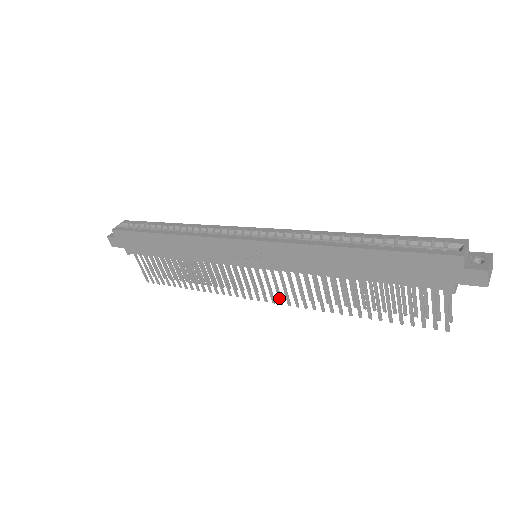
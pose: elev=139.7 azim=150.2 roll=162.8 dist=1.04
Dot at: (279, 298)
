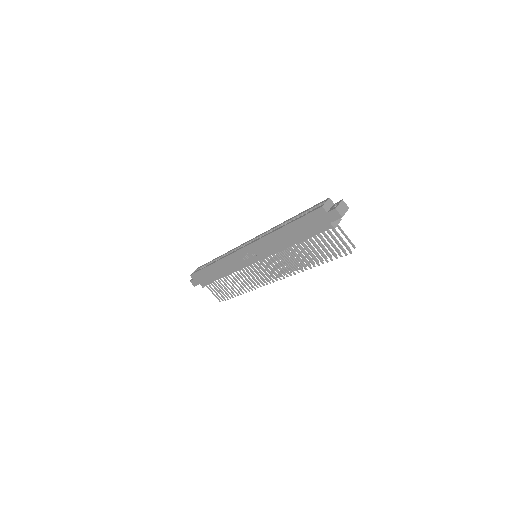
Dot at: (277, 276)
